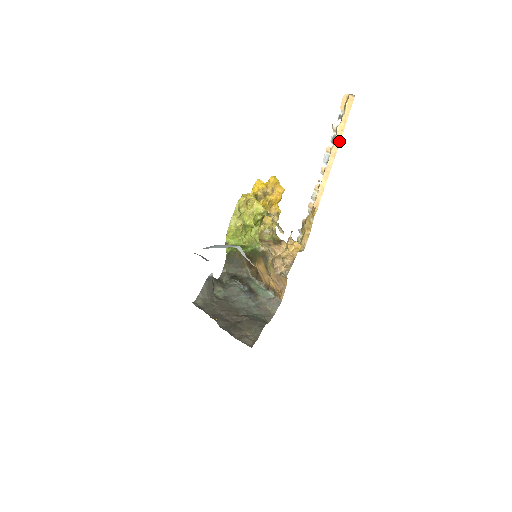
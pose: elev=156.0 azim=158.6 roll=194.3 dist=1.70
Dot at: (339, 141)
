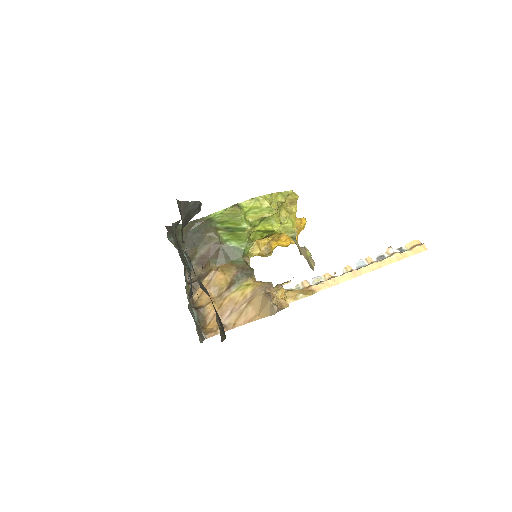
Dot at: (388, 263)
